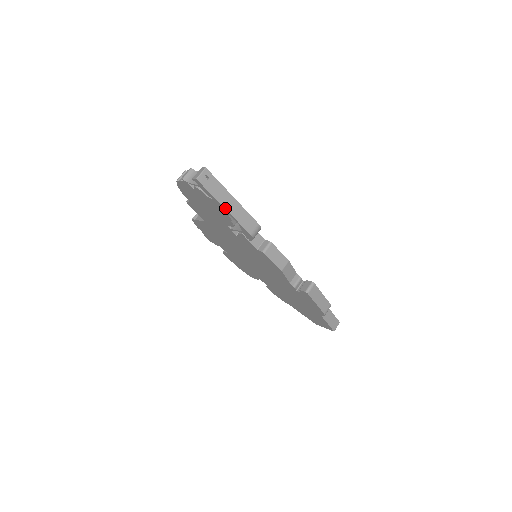
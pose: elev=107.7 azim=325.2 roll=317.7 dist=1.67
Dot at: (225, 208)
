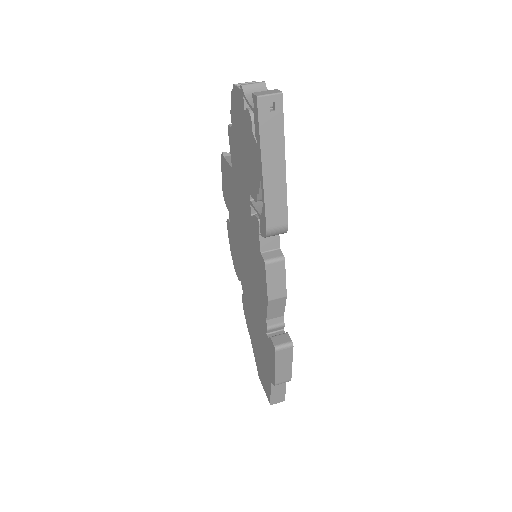
Dot at: (263, 168)
